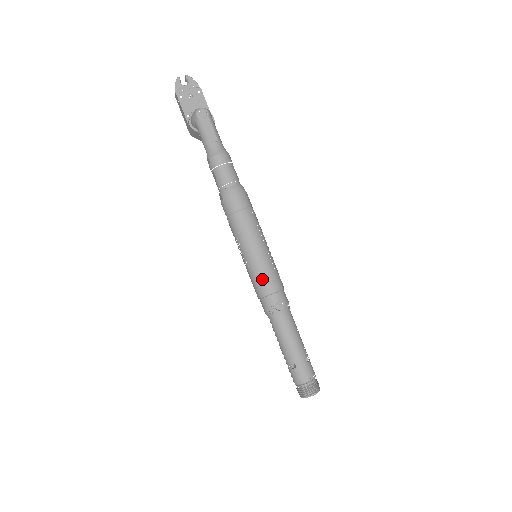
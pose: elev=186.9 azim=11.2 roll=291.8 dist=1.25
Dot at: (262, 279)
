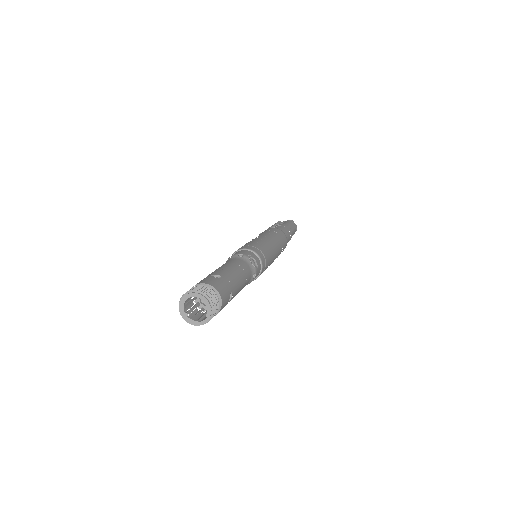
Dot at: (259, 247)
